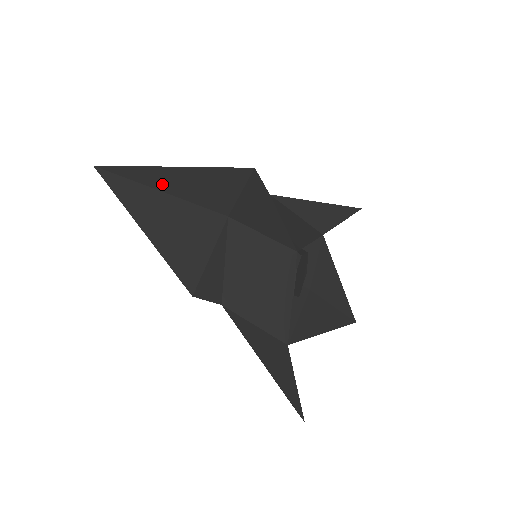
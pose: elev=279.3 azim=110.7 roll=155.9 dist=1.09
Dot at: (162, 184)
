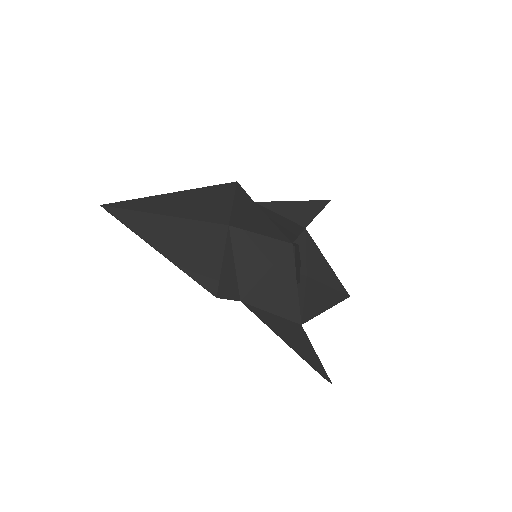
Dot at: (164, 209)
